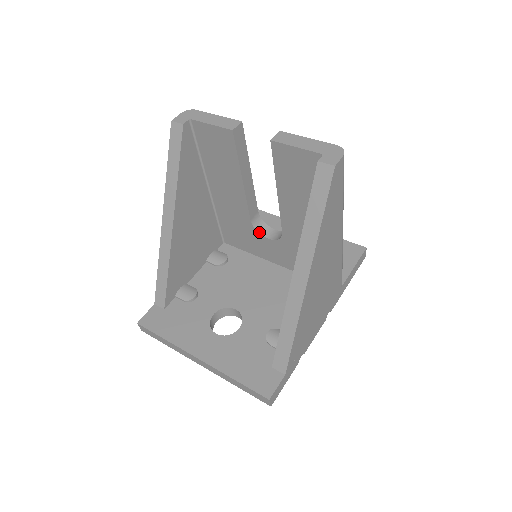
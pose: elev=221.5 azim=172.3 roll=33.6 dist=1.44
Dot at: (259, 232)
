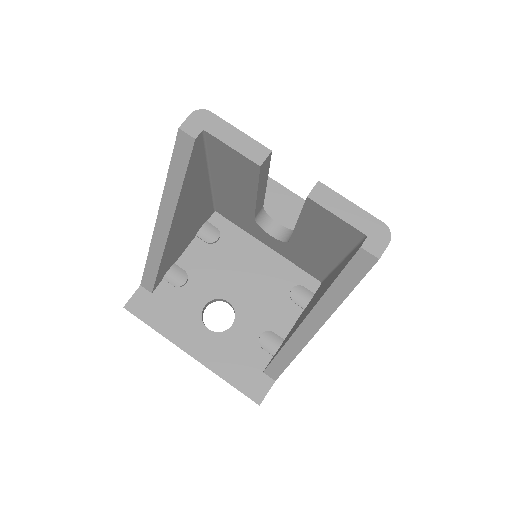
Dot at: (261, 227)
